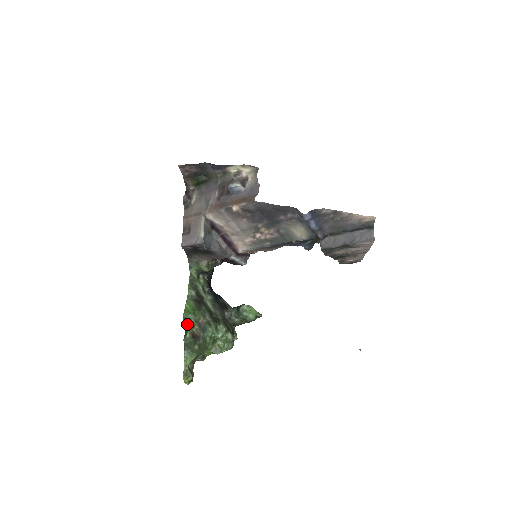
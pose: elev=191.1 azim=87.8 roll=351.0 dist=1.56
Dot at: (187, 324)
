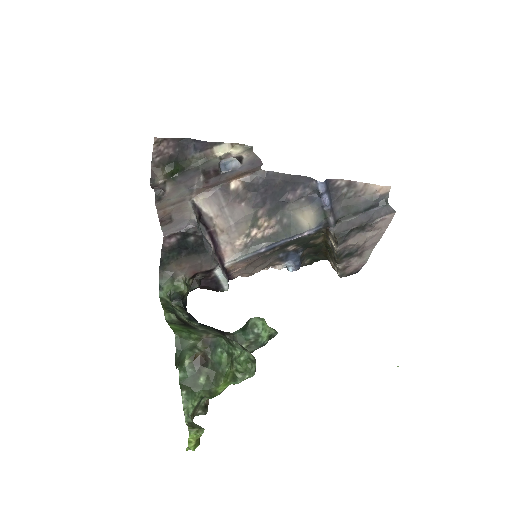
Dot at: (182, 347)
